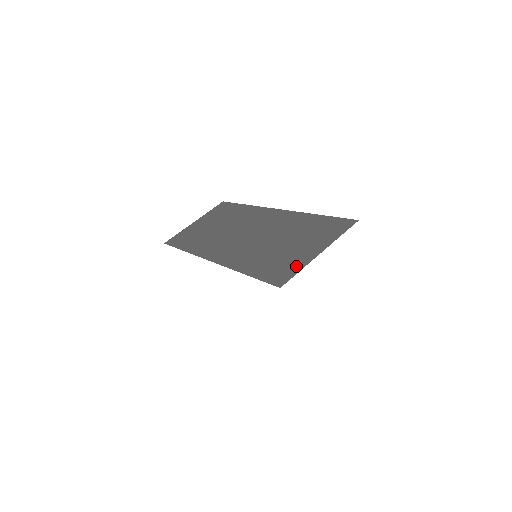
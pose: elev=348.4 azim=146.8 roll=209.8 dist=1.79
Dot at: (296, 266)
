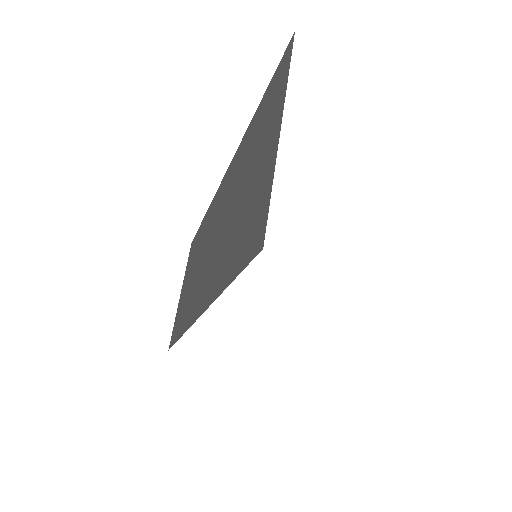
Dot at: (264, 191)
